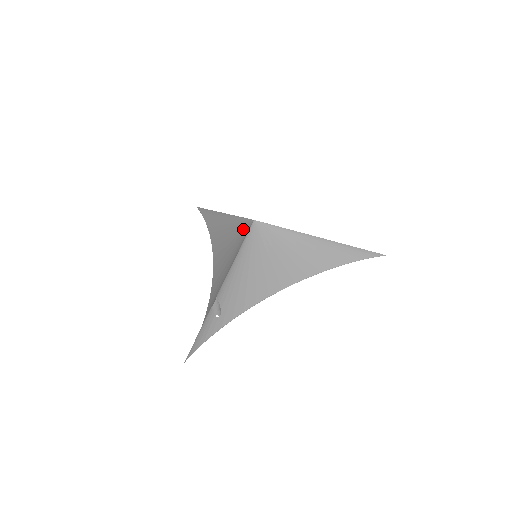
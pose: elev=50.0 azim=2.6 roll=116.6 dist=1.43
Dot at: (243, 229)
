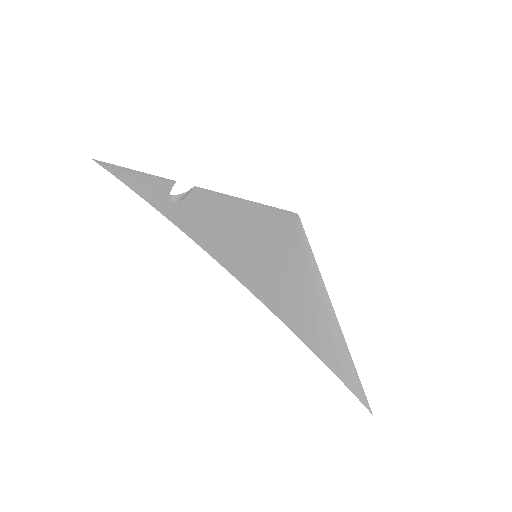
Dot at: occluded
